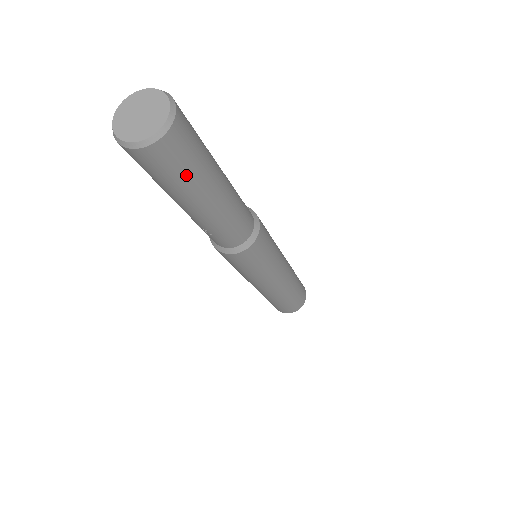
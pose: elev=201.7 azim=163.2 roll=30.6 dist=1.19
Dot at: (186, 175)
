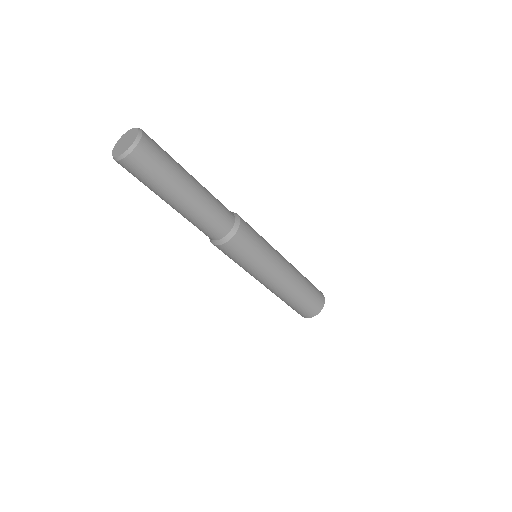
Dot at: (153, 181)
